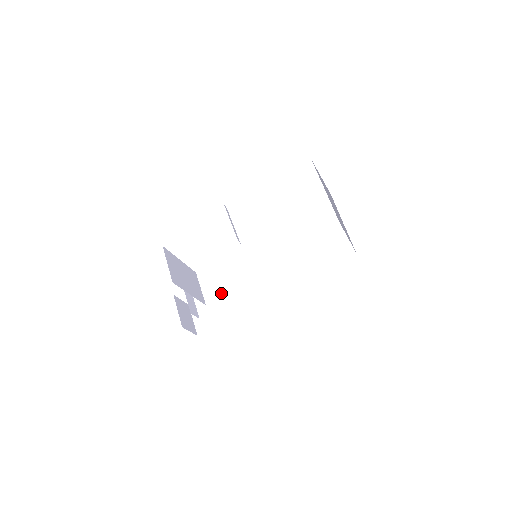
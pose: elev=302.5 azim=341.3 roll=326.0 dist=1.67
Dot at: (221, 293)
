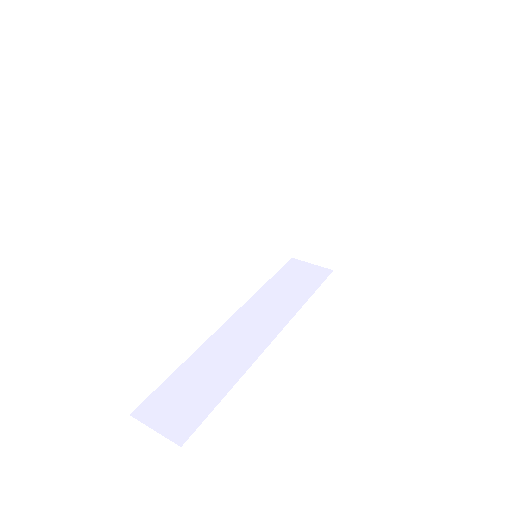
Dot at: (186, 372)
